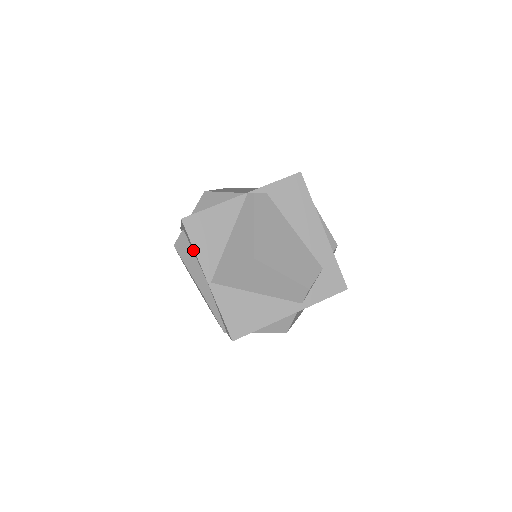
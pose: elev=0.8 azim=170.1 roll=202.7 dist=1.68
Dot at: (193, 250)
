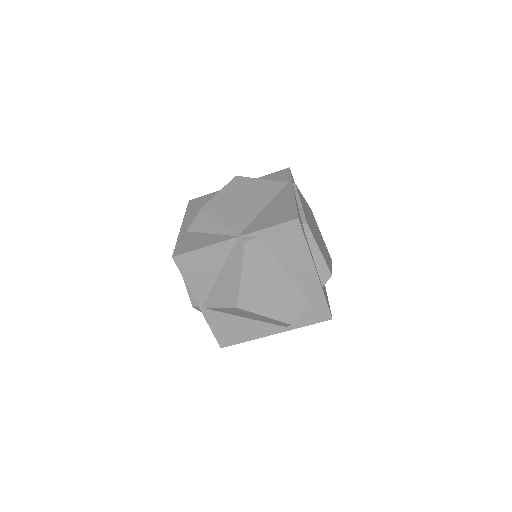
Dot at: occluded
